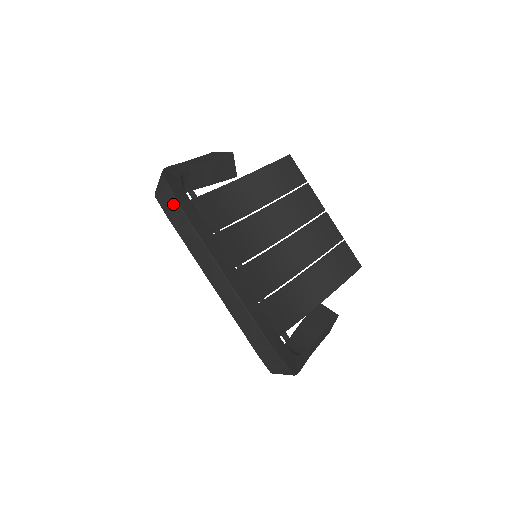
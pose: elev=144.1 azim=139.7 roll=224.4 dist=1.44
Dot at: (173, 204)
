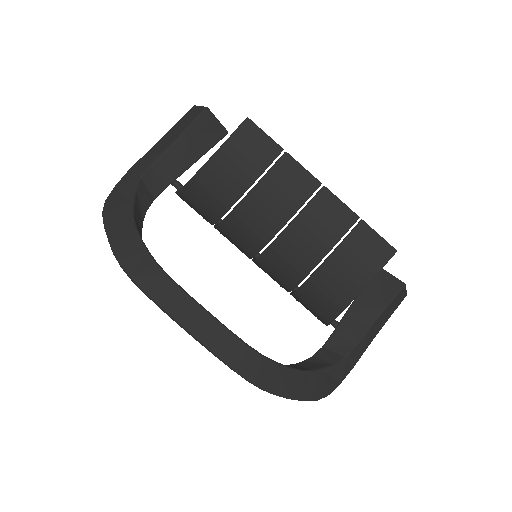
Dot at: (113, 253)
